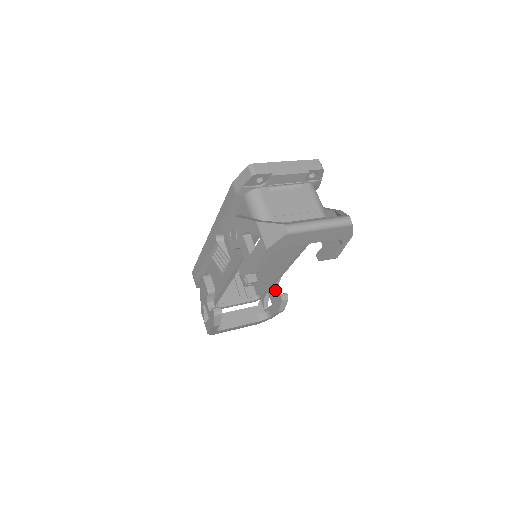
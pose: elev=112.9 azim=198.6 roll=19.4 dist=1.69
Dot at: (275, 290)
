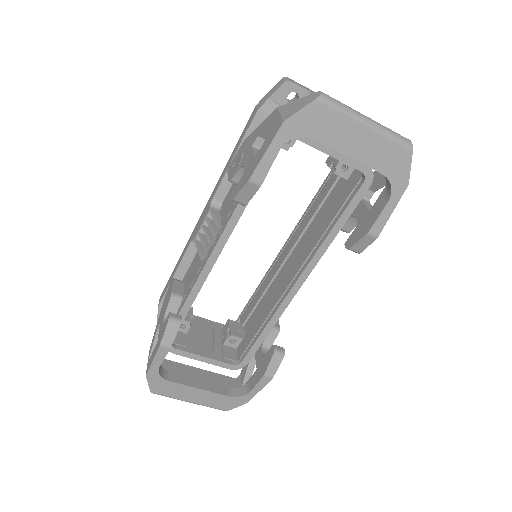
Dot at: (267, 349)
